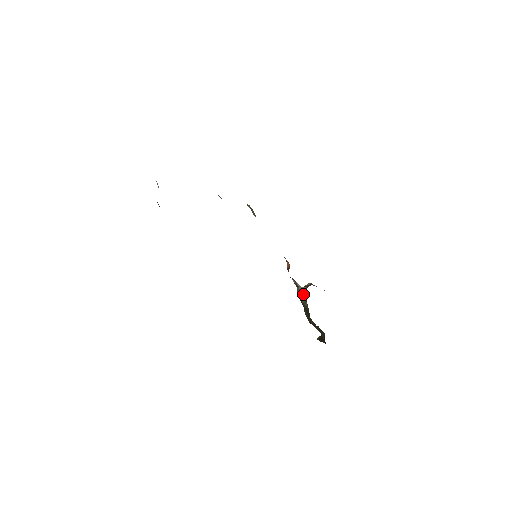
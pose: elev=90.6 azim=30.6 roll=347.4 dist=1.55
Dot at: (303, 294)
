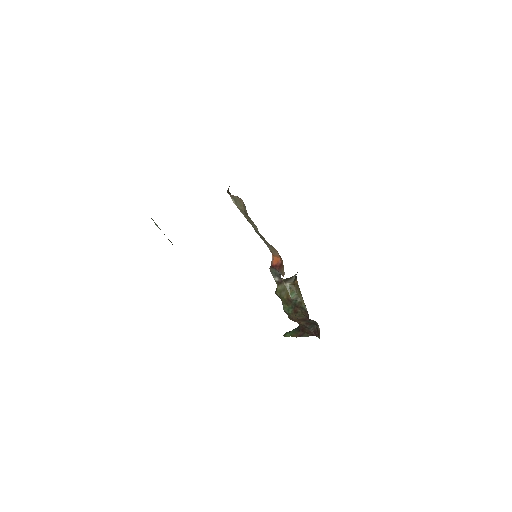
Dot at: (292, 290)
